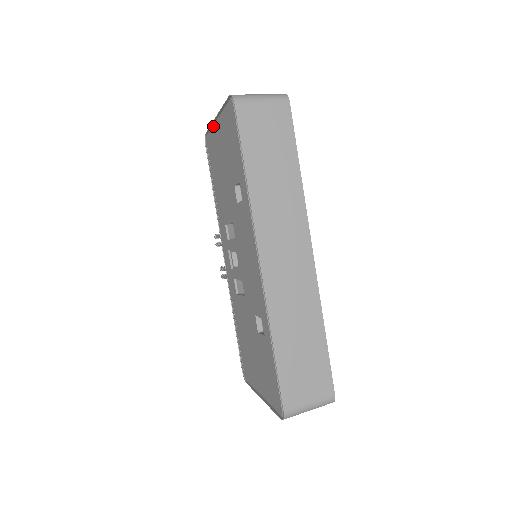
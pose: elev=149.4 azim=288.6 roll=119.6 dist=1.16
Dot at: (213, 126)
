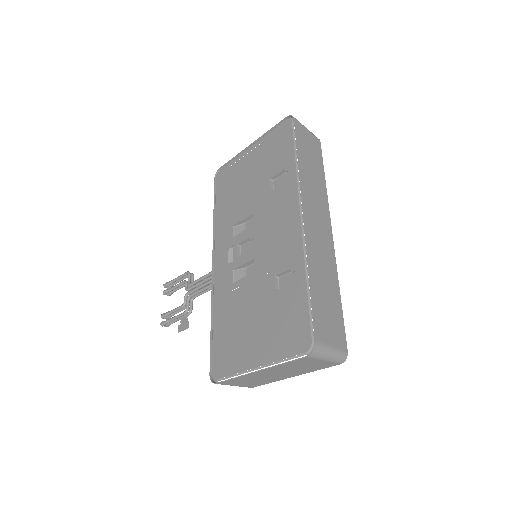
Dot at: (242, 153)
